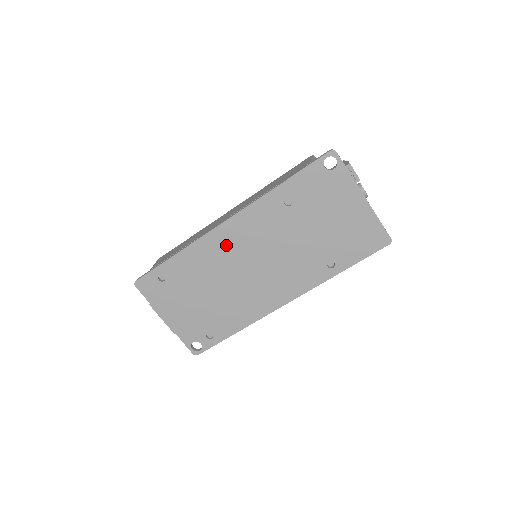
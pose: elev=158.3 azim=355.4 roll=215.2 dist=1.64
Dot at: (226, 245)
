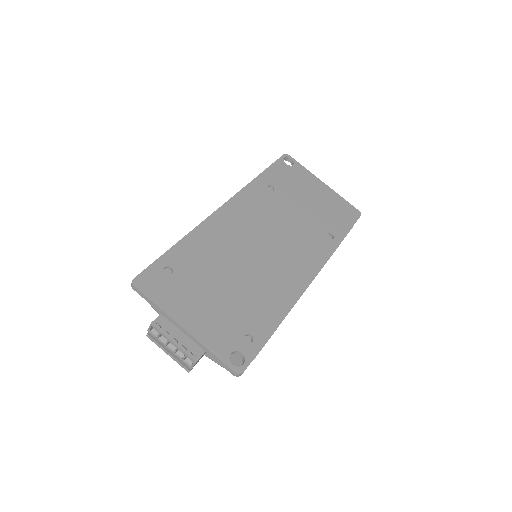
Dot at: (231, 226)
